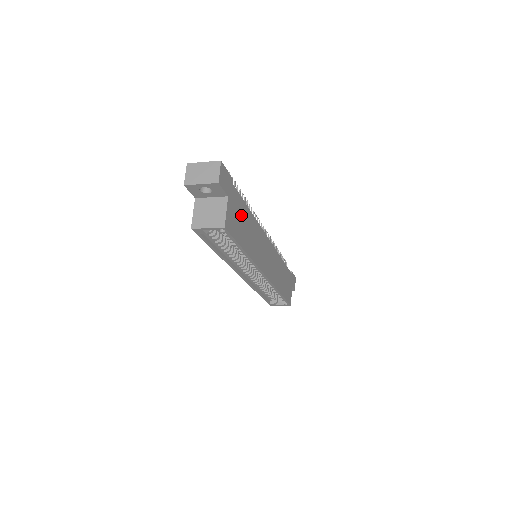
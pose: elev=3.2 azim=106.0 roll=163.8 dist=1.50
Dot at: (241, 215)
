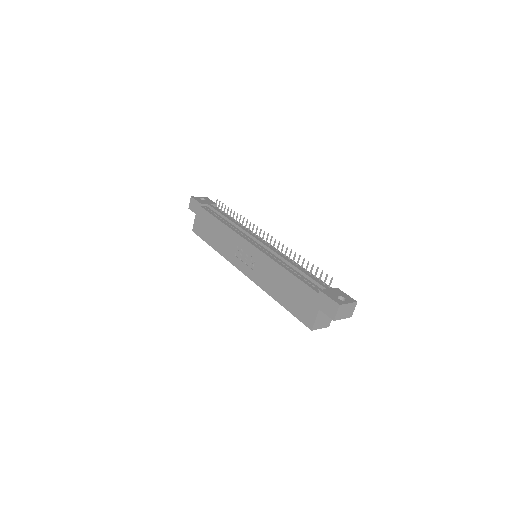
Dot at: occluded
